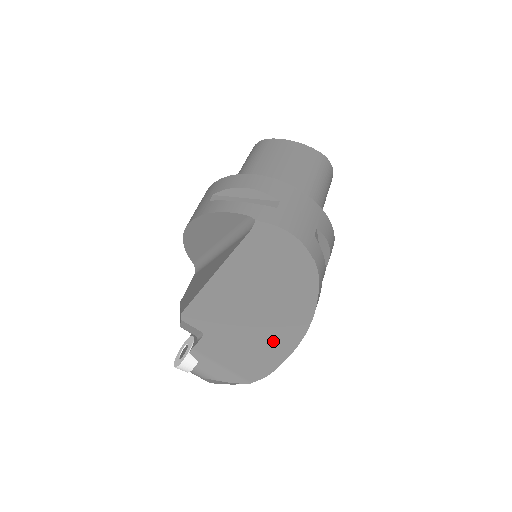
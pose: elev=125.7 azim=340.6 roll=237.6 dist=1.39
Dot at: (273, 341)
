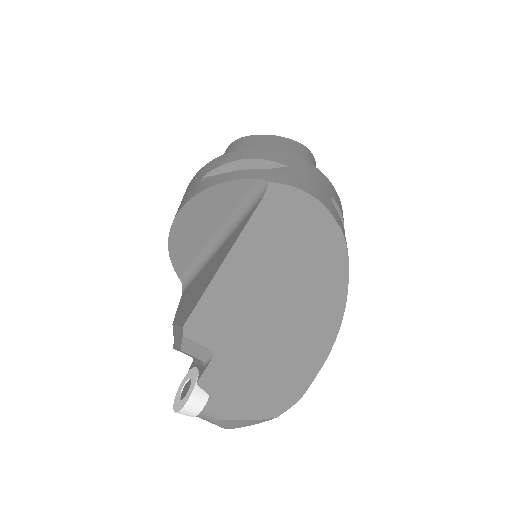
Dot at: (302, 347)
